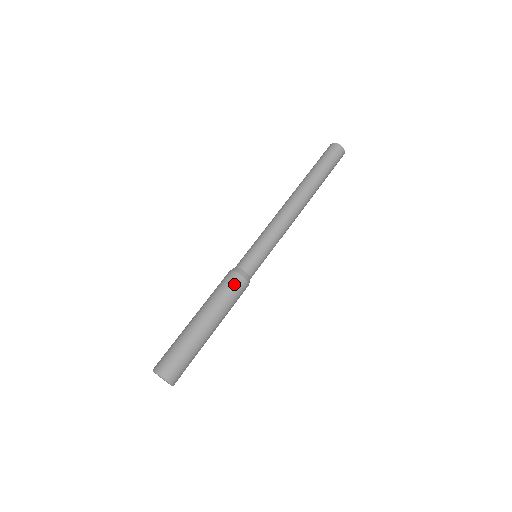
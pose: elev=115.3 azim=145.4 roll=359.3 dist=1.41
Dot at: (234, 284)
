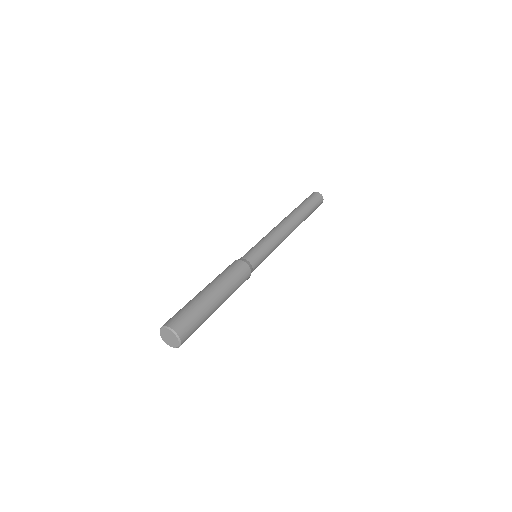
Dot at: (229, 266)
